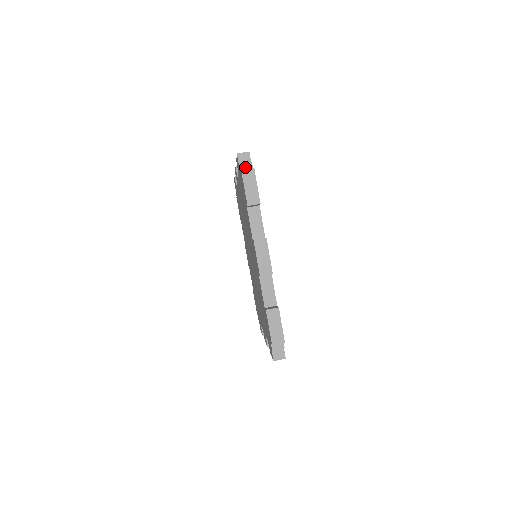
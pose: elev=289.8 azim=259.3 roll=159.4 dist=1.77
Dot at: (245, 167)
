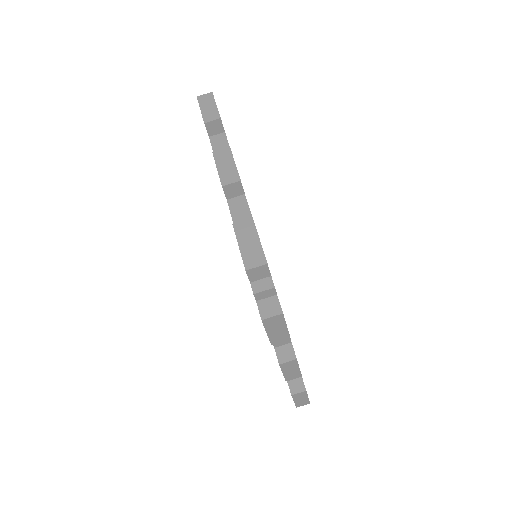
Dot at: (263, 294)
